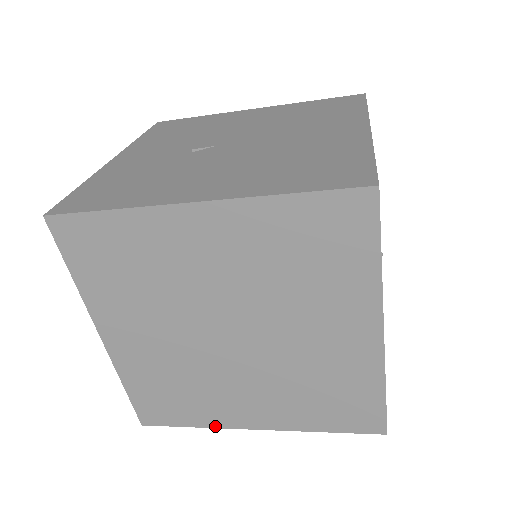
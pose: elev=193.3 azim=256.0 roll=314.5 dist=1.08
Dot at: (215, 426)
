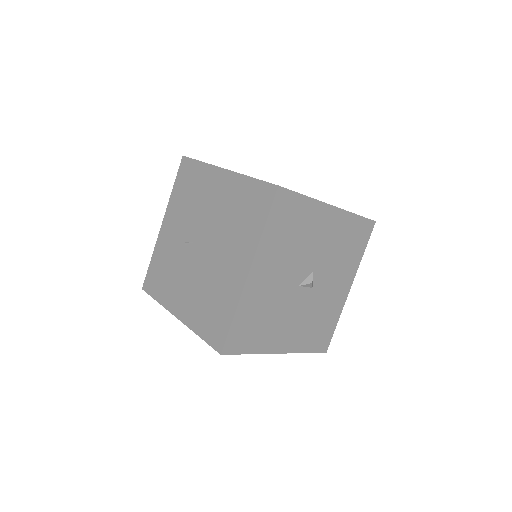
Dot at: occluded
